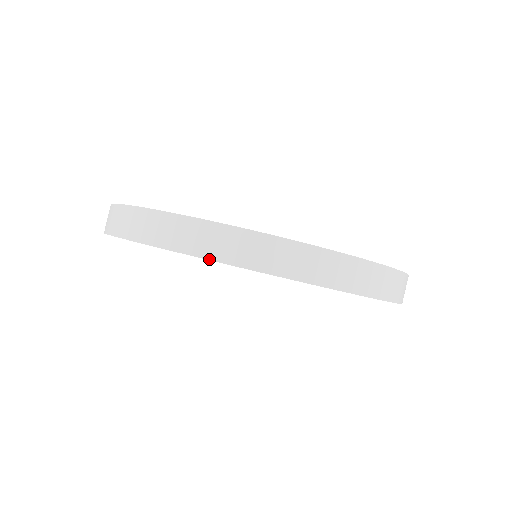
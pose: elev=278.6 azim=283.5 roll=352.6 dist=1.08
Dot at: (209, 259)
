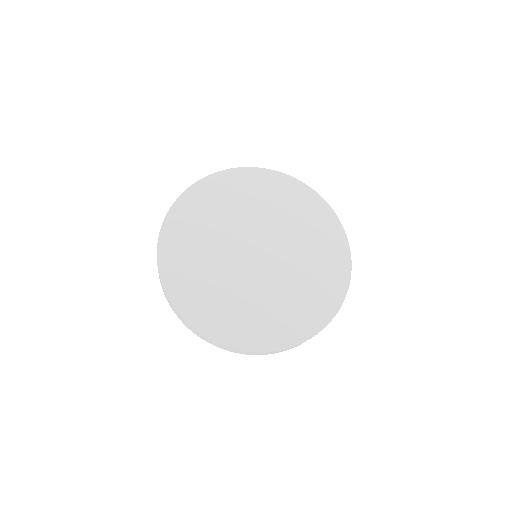
Dot at: occluded
